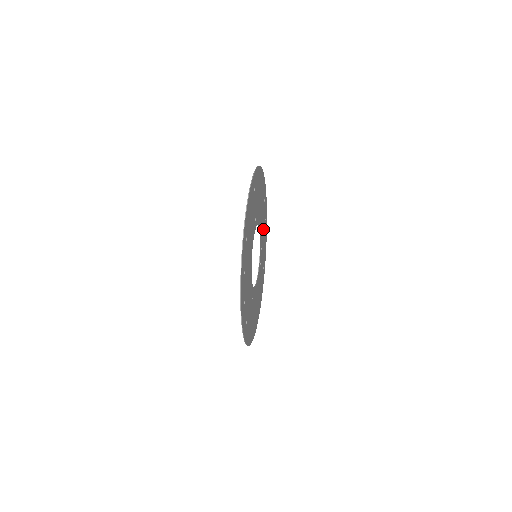
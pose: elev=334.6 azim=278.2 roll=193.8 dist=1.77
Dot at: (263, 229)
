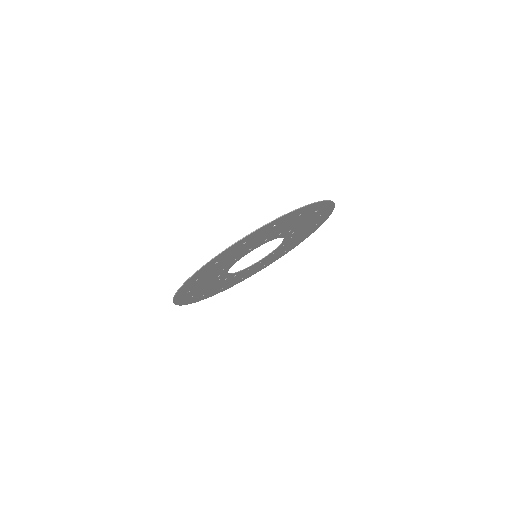
Dot at: (302, 232)
